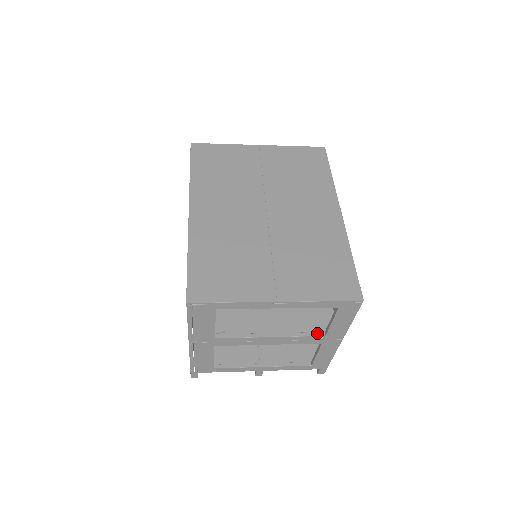
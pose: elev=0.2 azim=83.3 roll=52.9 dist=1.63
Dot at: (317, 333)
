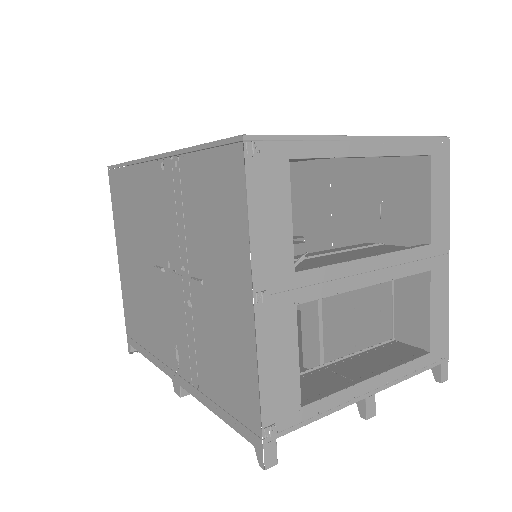
Dot at: (418, 245)
